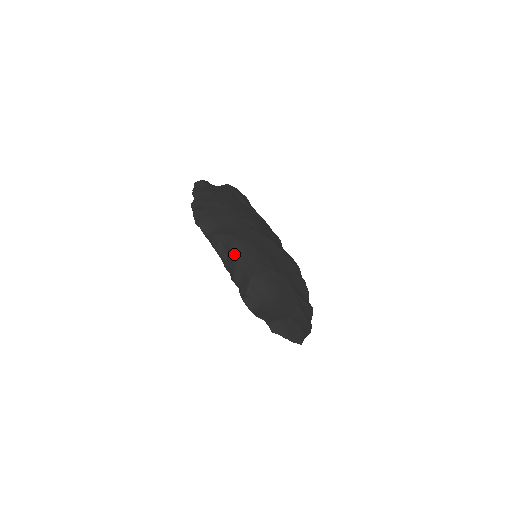
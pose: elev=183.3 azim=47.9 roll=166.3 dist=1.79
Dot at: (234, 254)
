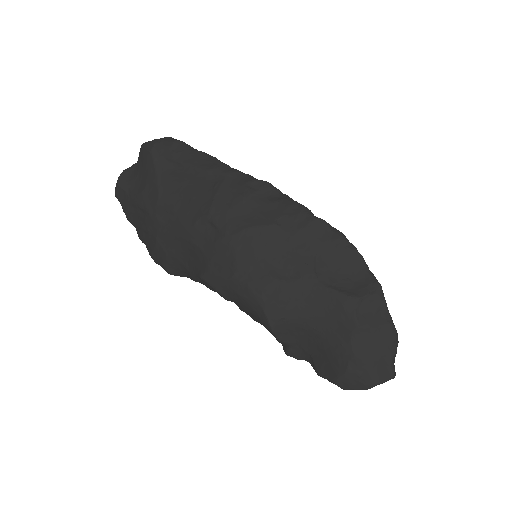
Dot at: occluded
